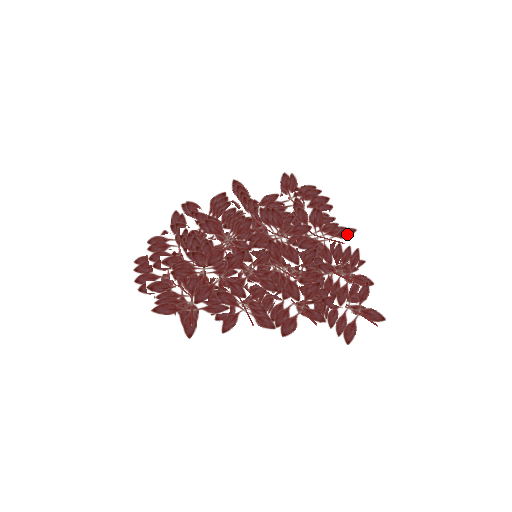
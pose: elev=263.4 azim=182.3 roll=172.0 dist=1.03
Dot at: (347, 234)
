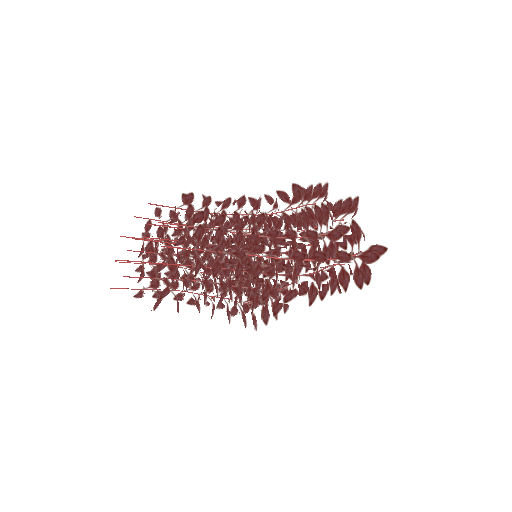
Dot at: (191, 199)
